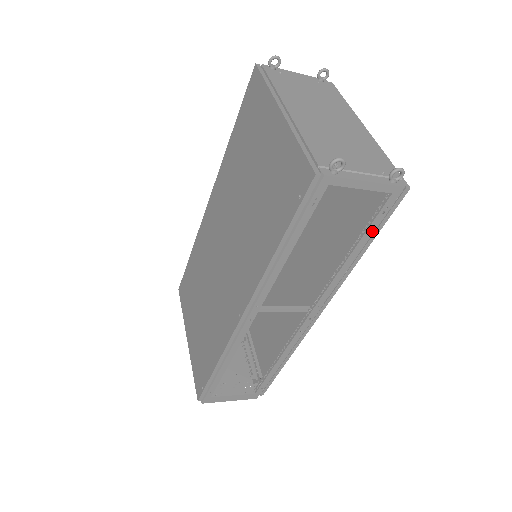
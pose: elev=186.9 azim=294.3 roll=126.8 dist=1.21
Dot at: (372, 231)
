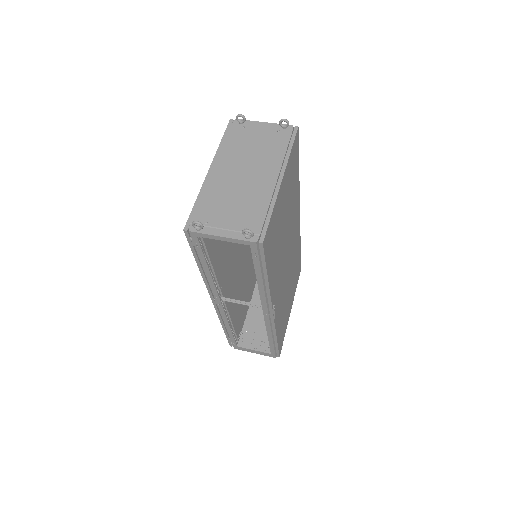
Dot at: (259, 266)
